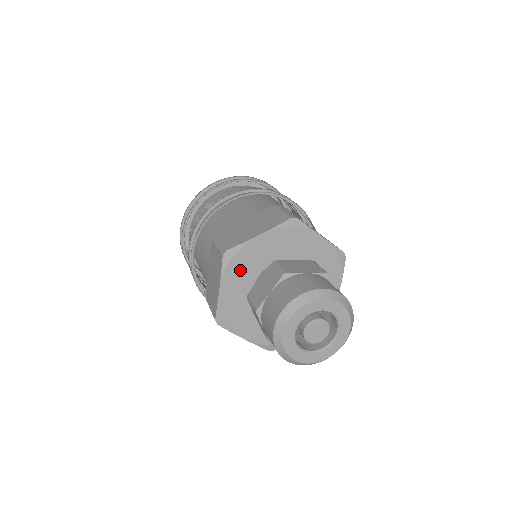
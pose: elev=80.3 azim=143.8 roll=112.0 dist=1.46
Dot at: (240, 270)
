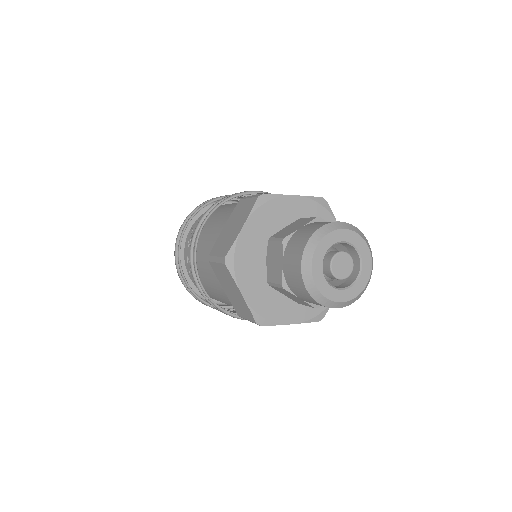
Dot at: (247, 267)
